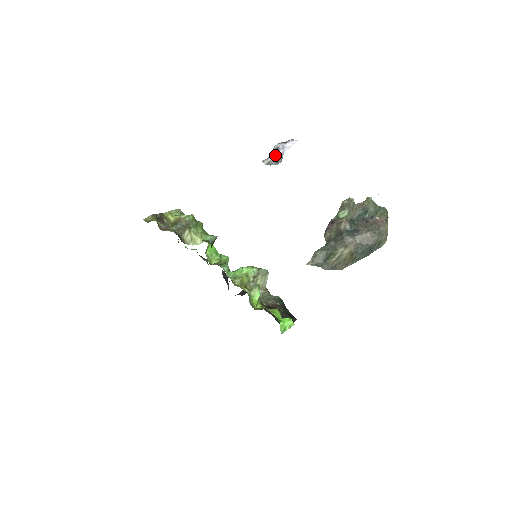
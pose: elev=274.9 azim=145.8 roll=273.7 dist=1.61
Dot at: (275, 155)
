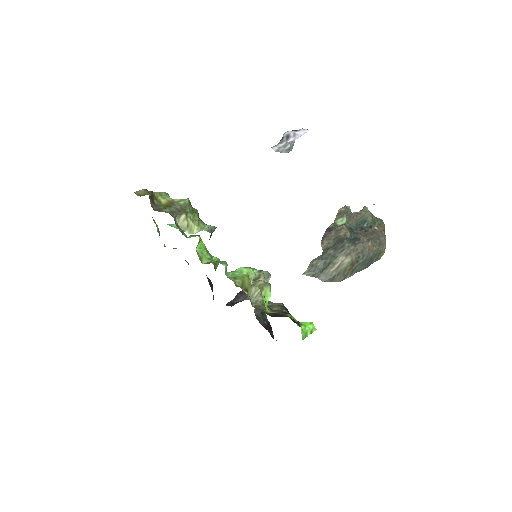
Dot at: (286, 142)
